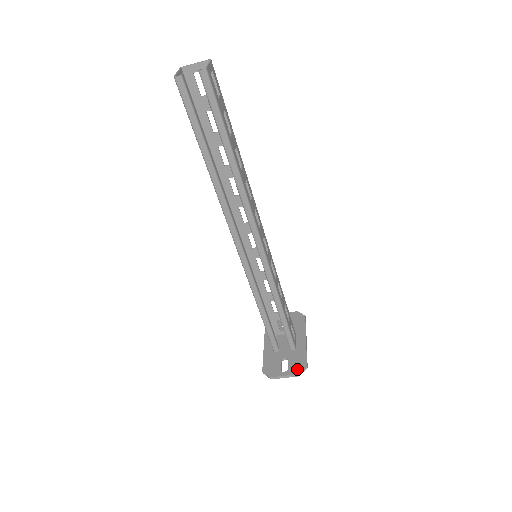
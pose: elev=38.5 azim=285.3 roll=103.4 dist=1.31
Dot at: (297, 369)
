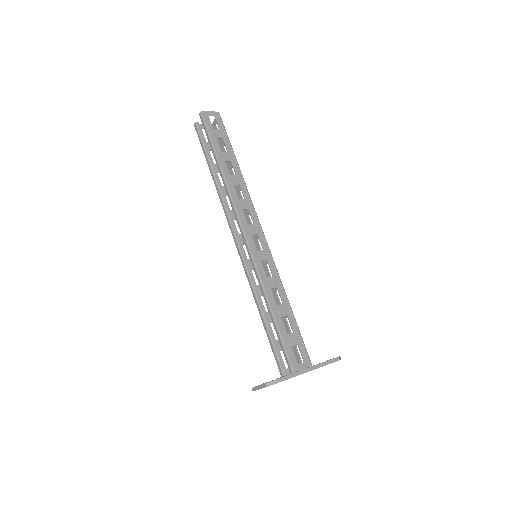
Dot at: (270, 381)
